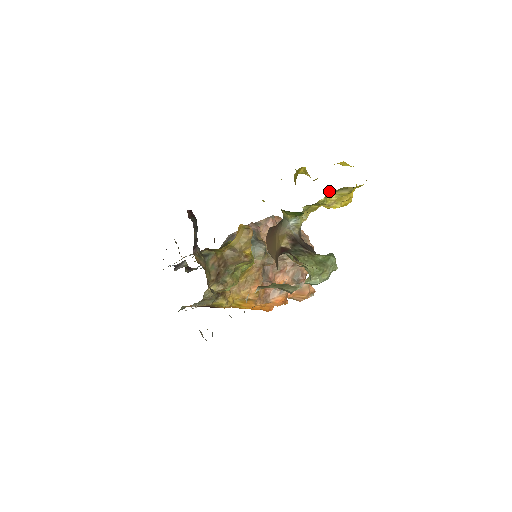
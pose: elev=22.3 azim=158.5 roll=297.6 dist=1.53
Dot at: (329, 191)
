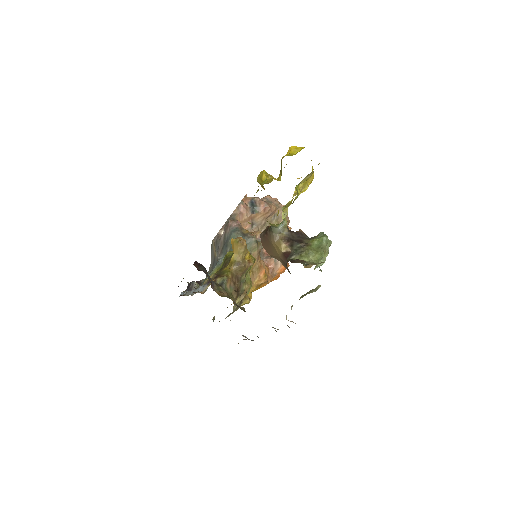
Dot at: occluded
